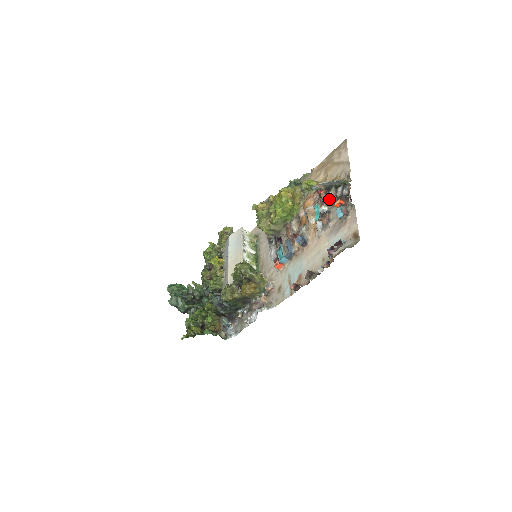
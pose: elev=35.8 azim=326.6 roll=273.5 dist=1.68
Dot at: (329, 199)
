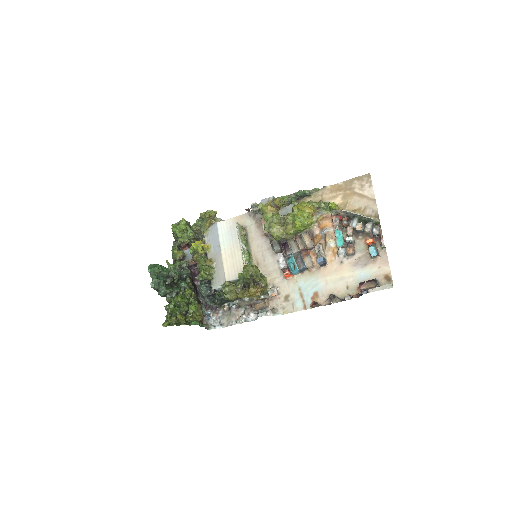
Dot at: (353, 229)
